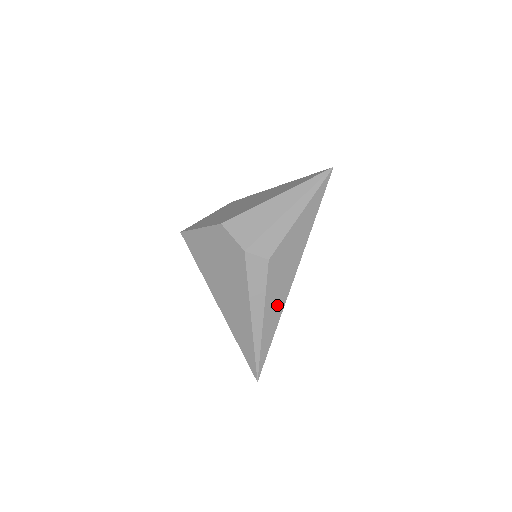
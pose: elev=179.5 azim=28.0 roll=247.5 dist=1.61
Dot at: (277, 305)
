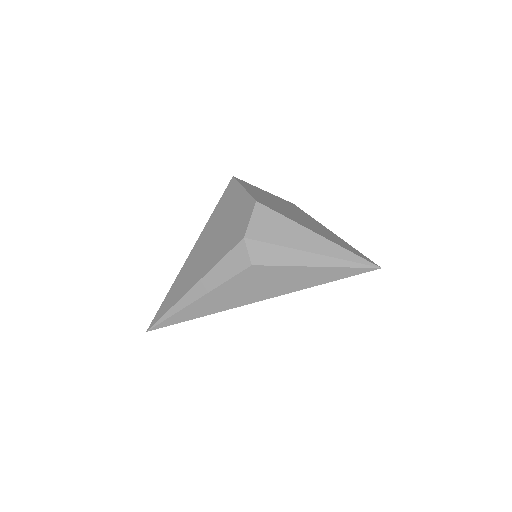
Dot at: (221, 303)
